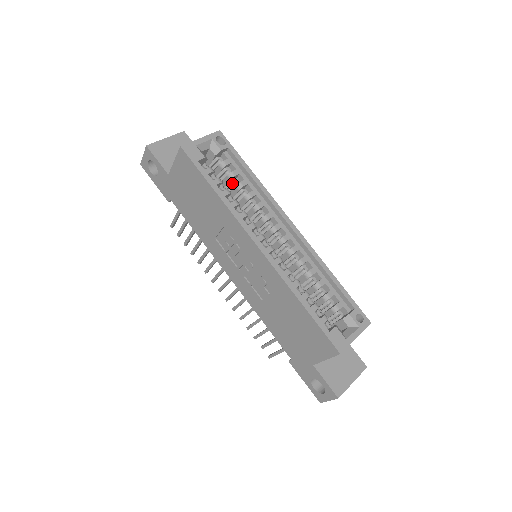
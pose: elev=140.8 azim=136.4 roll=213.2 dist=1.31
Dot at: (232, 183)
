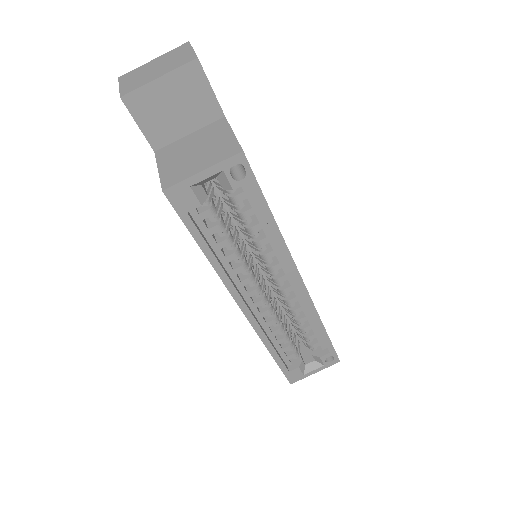
Dot at: occluded
